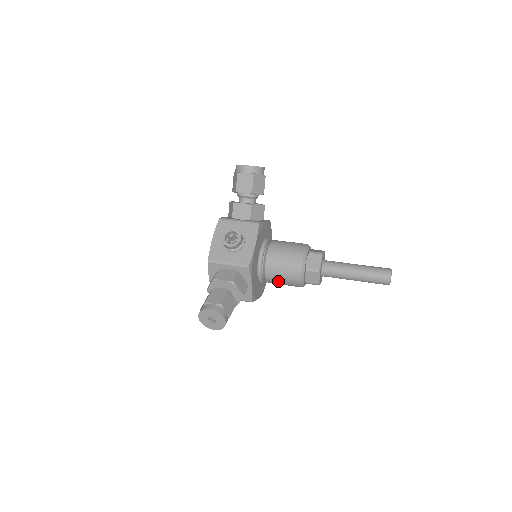
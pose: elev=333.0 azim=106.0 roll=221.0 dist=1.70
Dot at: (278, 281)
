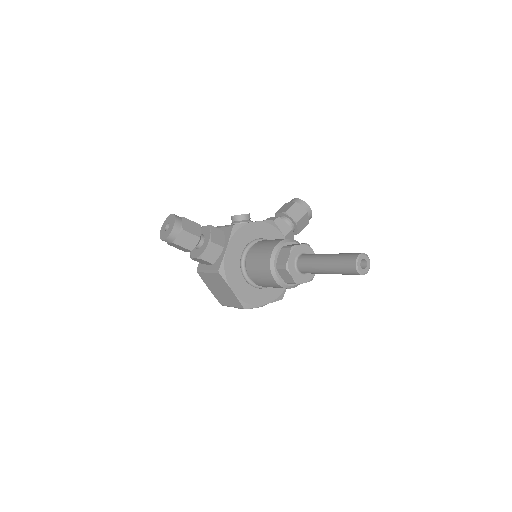
Dot at: (254, 263)
